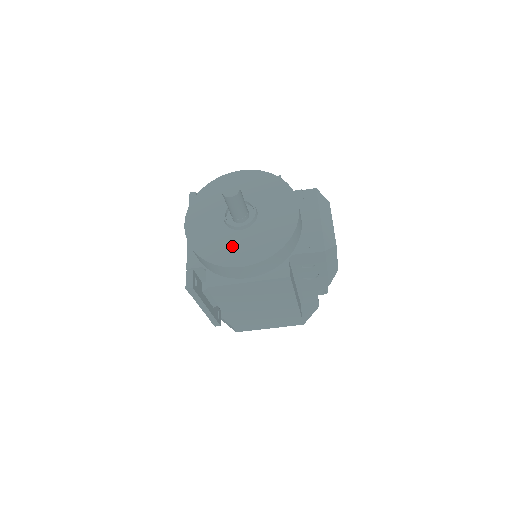
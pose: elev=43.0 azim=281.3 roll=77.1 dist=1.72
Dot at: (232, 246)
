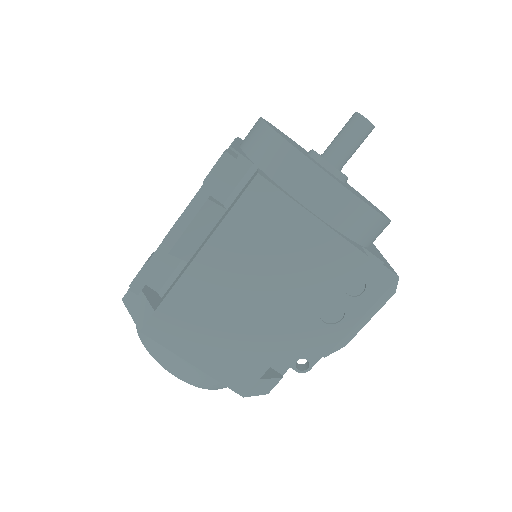
Dot at: (322, 167)
